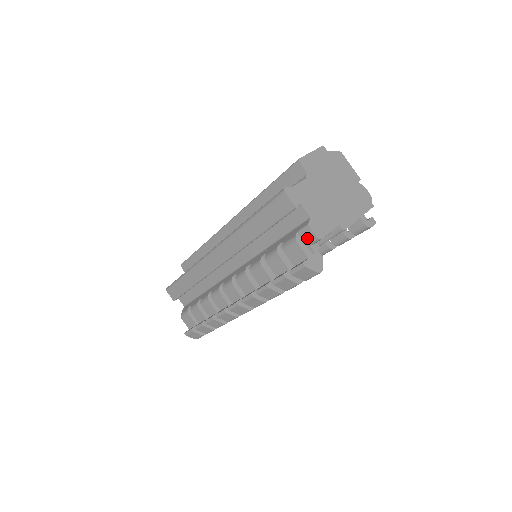
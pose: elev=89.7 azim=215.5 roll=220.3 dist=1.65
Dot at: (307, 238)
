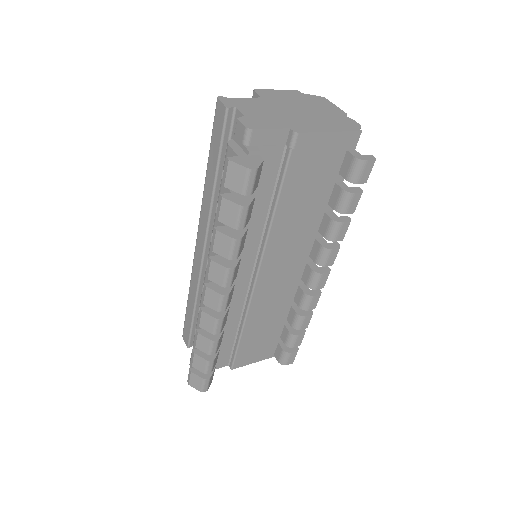
Dot at: (240, 138)
